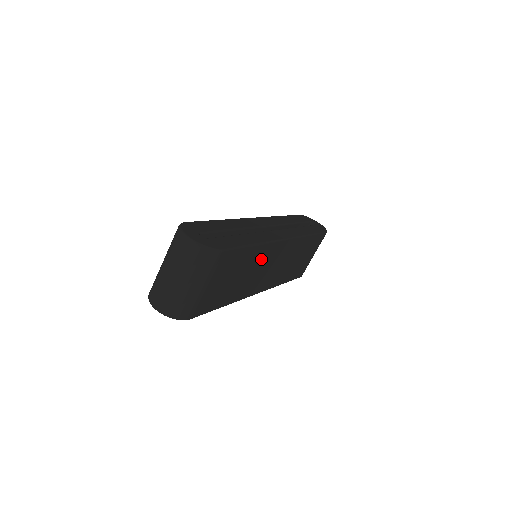
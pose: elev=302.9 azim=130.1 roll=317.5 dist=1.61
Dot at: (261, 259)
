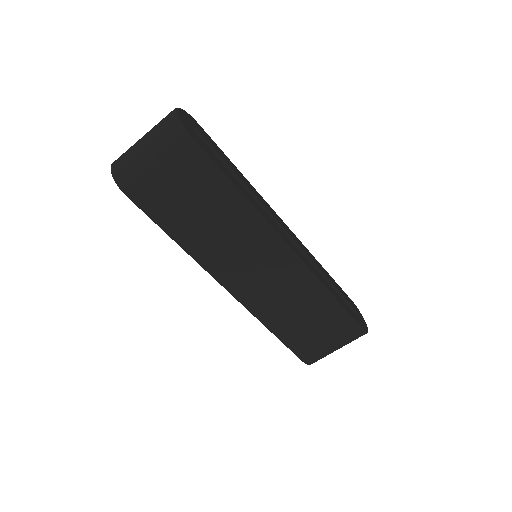
Dot at: (243, 230)
